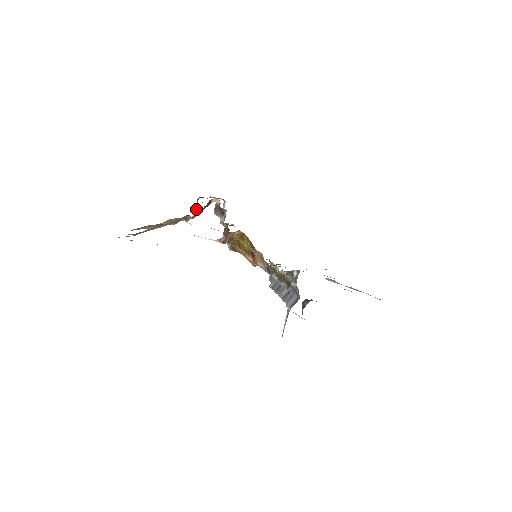
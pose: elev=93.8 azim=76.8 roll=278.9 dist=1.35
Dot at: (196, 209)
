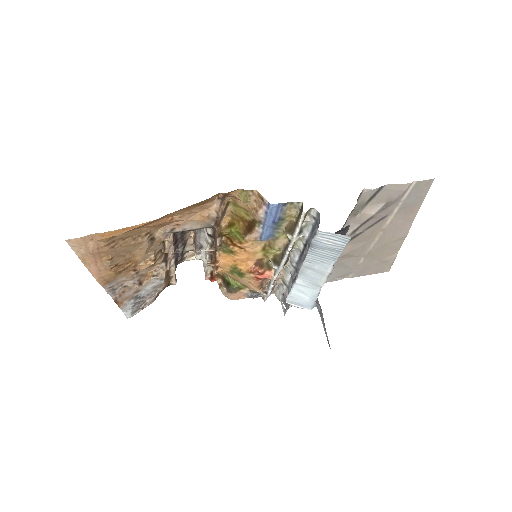
Dot at: occluded
